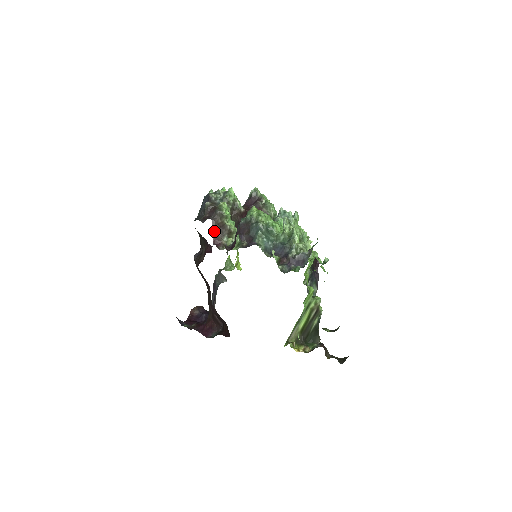
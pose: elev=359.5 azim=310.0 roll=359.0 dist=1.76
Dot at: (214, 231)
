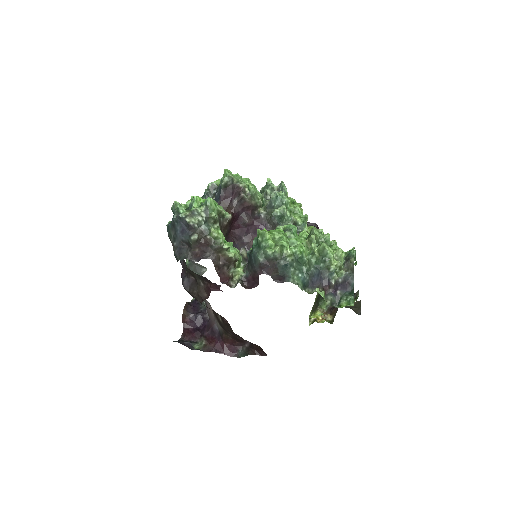
Dot at: (217, 269)
